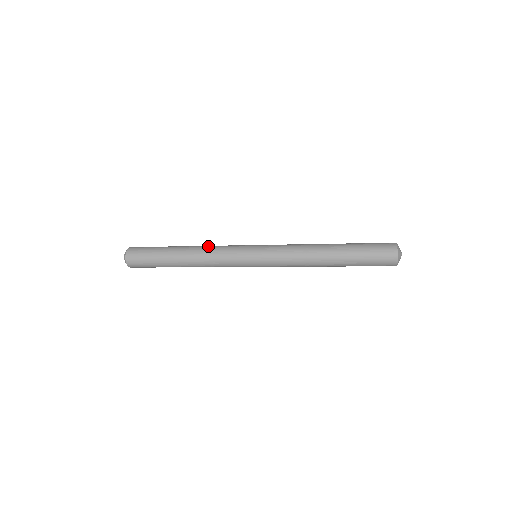
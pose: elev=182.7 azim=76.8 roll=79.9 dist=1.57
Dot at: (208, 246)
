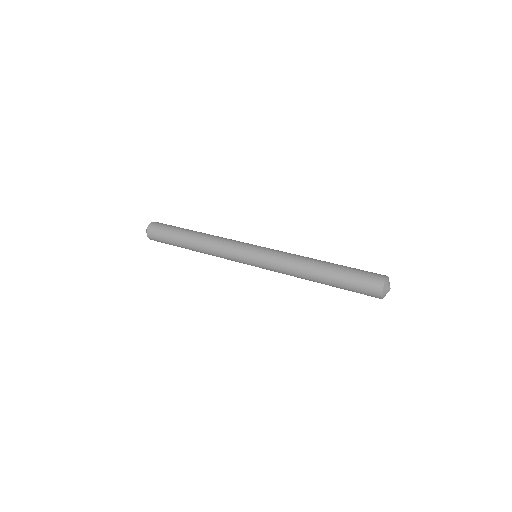
Dot at: (218, 236)
